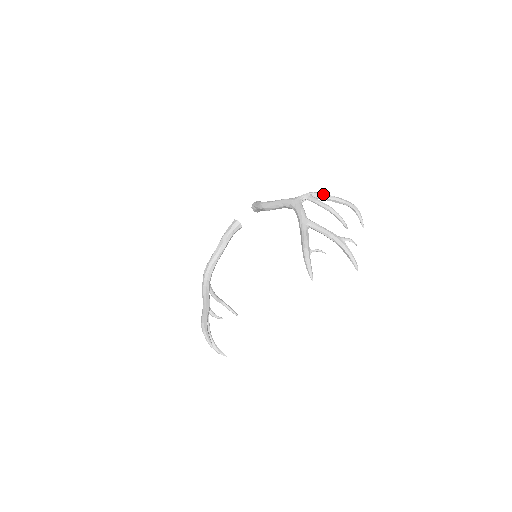
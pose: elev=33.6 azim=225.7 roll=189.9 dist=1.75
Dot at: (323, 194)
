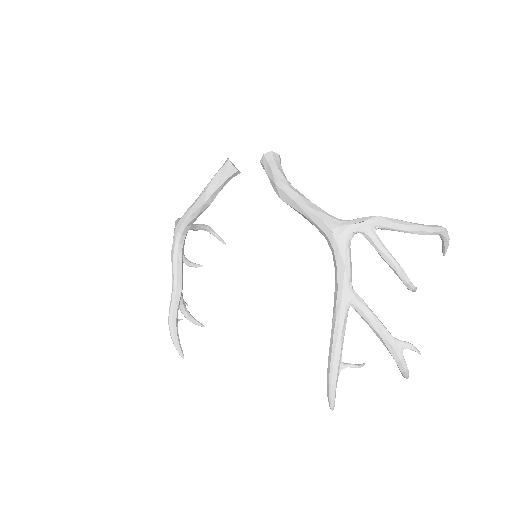
Dot at: (395, 224)
